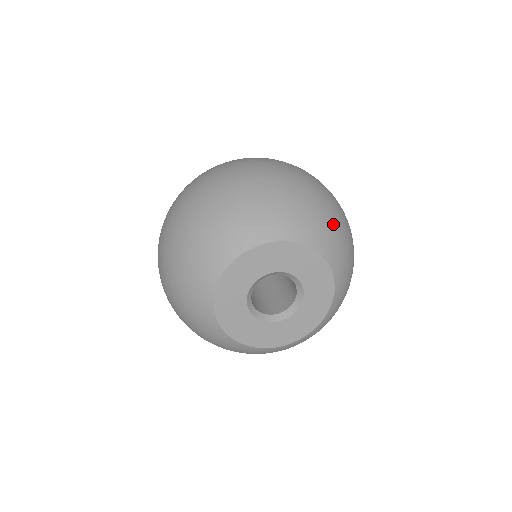
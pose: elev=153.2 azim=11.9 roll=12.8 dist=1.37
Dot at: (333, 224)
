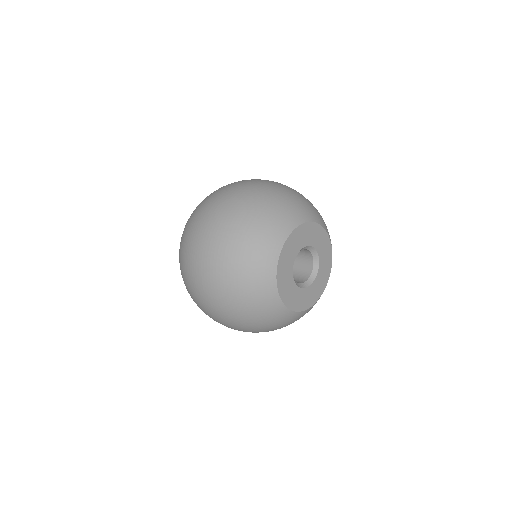
Dot at: occluded
